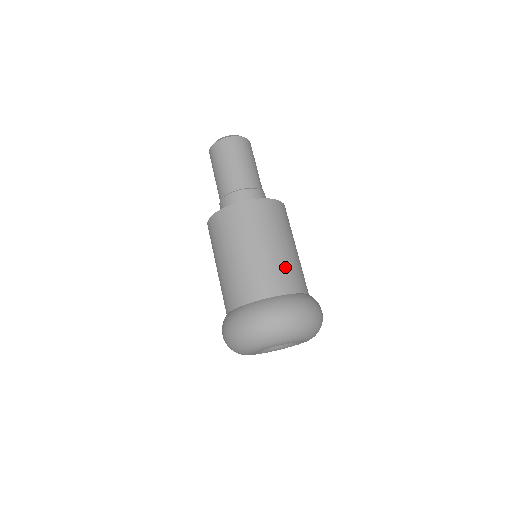
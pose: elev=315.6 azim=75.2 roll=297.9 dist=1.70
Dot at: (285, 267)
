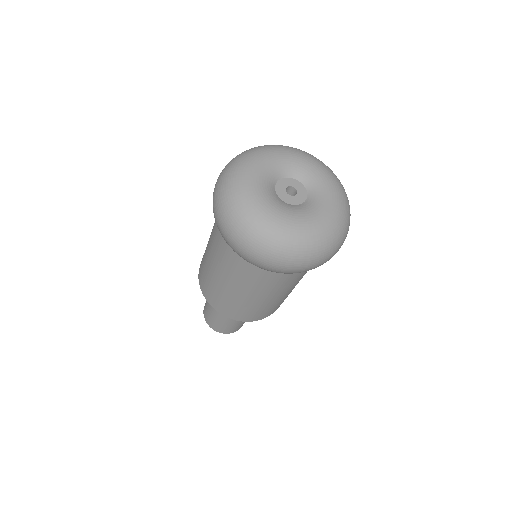
Dot at: occluded
